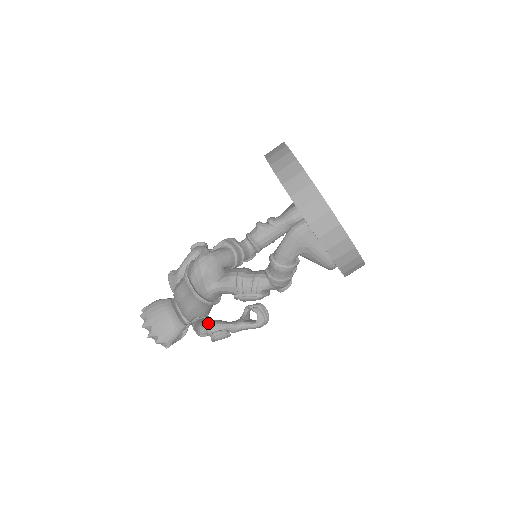
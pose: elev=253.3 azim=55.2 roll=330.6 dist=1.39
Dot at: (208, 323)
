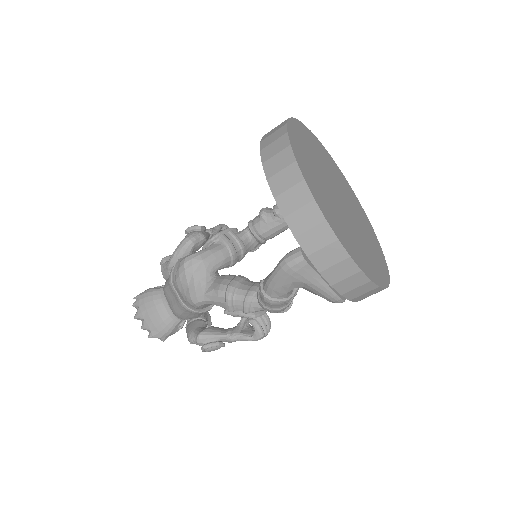
Dot at: (198, 334)
